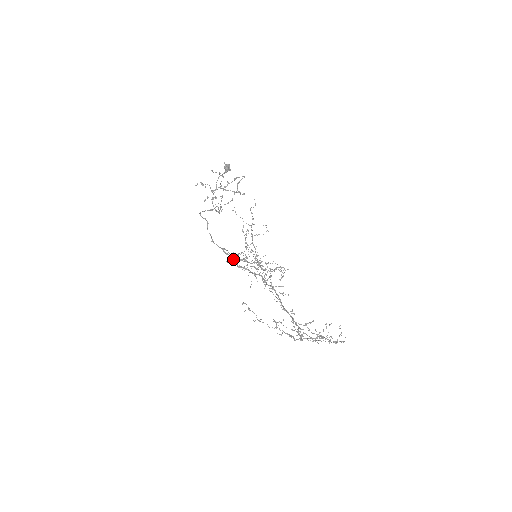
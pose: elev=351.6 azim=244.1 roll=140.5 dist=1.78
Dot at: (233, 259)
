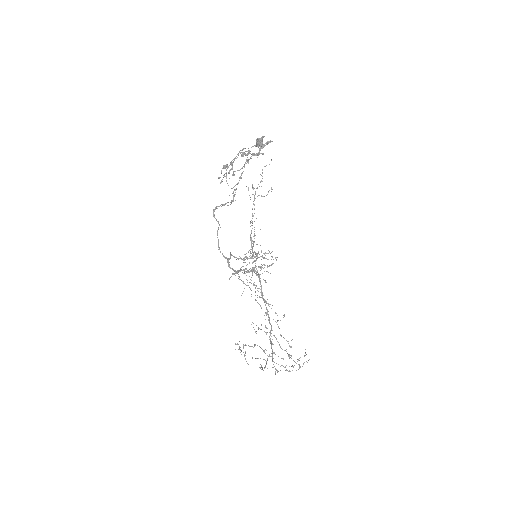
Dot at: (235, 272)
